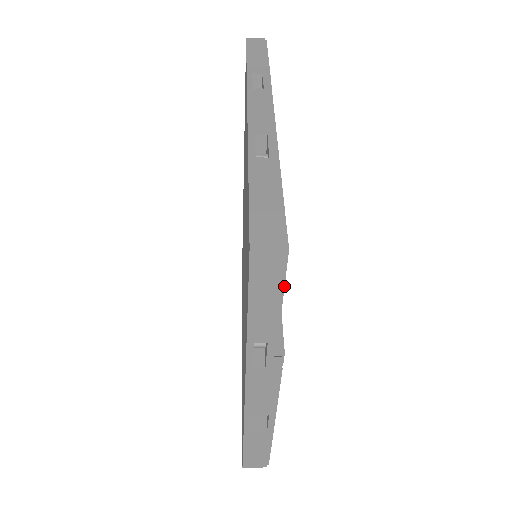
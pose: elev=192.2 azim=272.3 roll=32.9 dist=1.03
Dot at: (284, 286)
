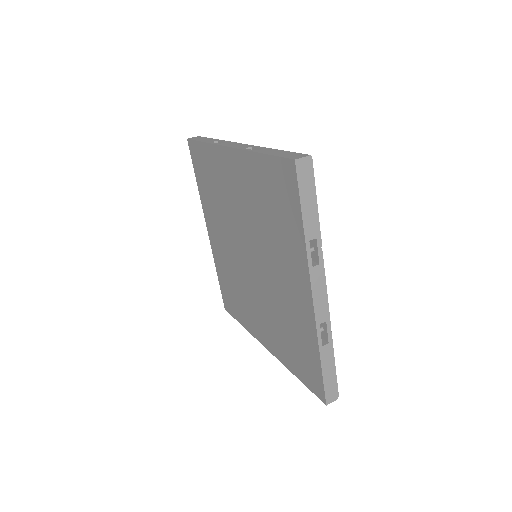
Dot at: occluded
